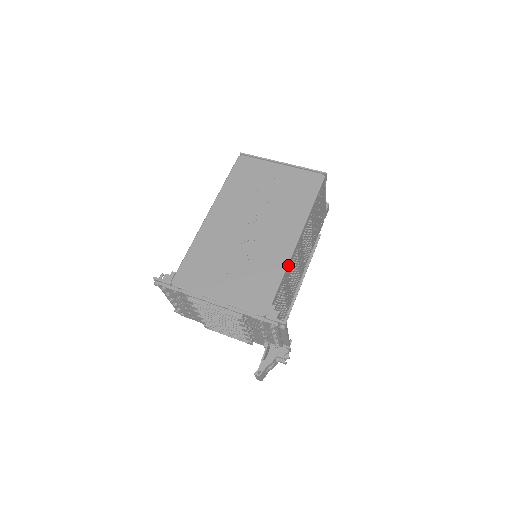
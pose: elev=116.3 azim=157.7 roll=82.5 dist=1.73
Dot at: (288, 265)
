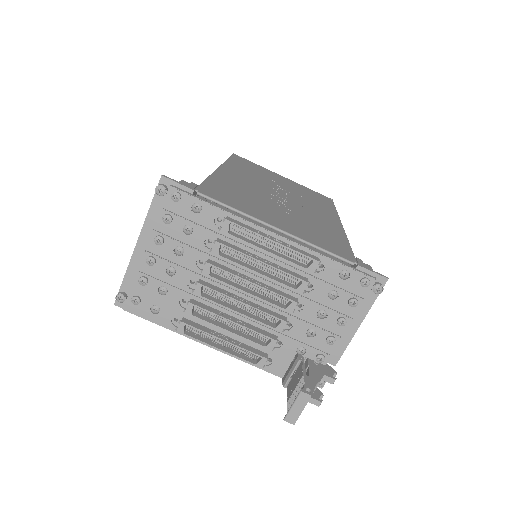
Dot at: occluded
